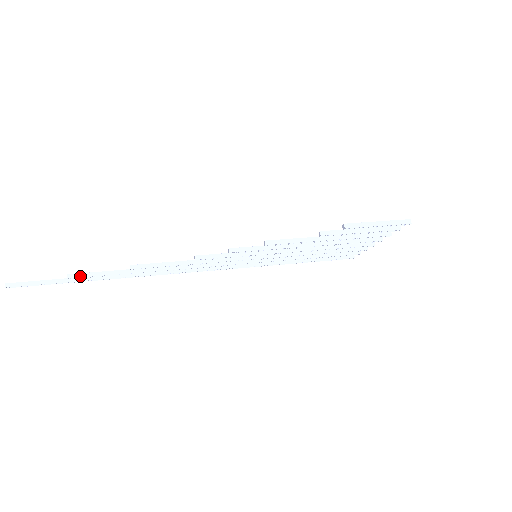
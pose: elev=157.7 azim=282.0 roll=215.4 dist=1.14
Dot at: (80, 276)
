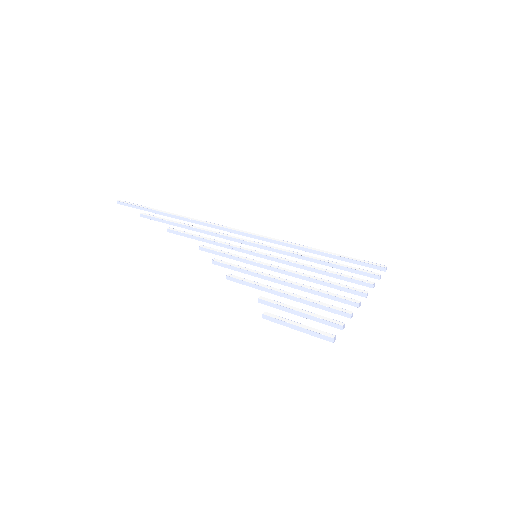
Dot at: (147, 218)
